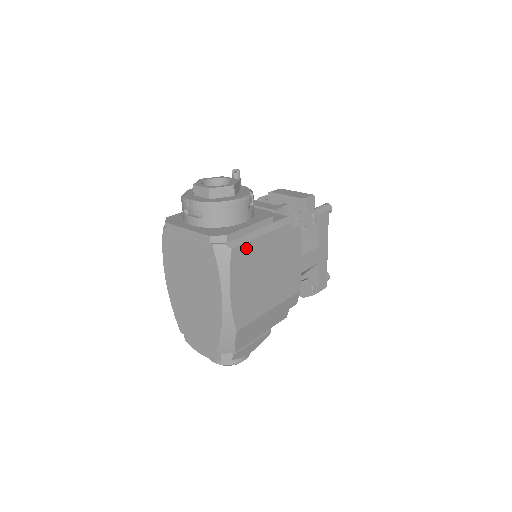
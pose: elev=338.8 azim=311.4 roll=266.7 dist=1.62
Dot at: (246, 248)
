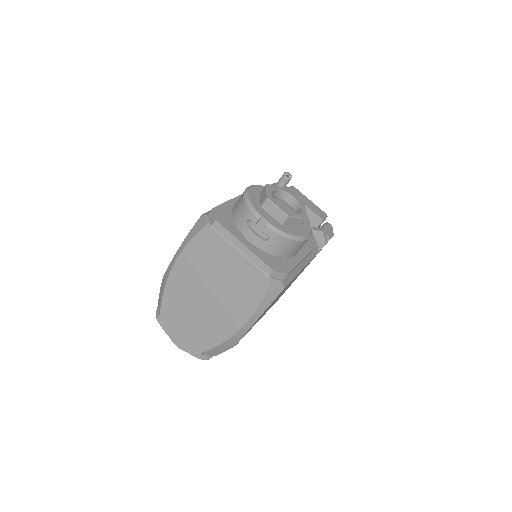
Dot at: (289, 283)
